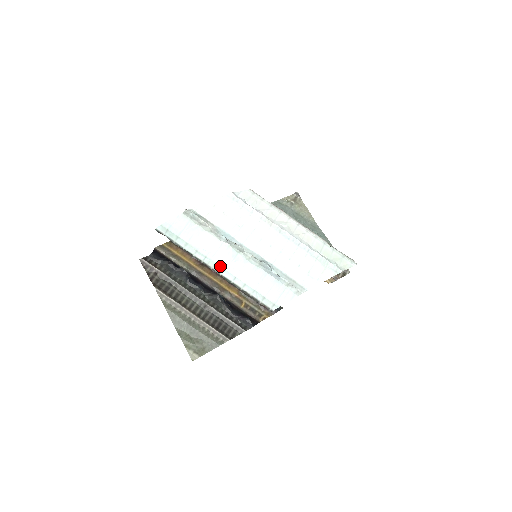
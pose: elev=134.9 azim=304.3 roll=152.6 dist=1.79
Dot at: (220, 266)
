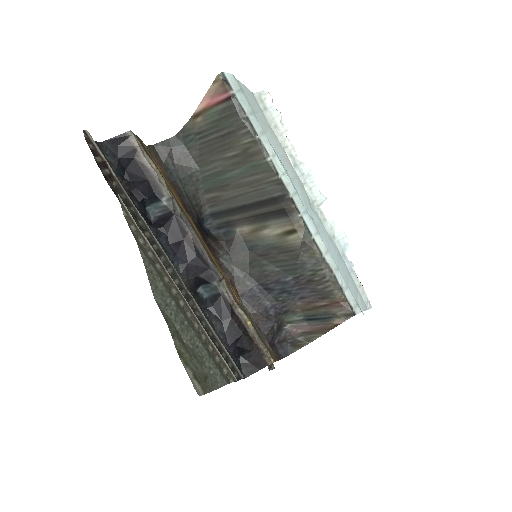
Dot at: (301, 201)
